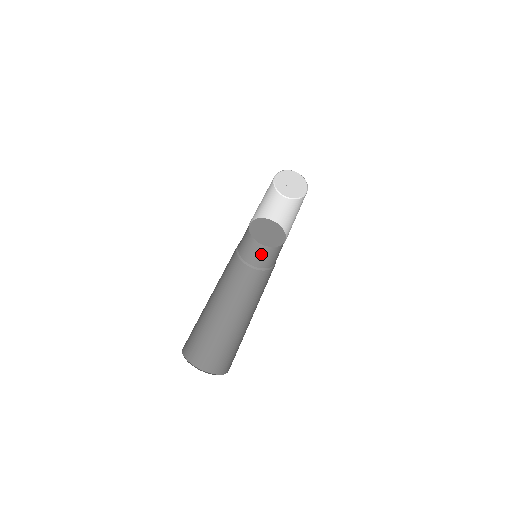
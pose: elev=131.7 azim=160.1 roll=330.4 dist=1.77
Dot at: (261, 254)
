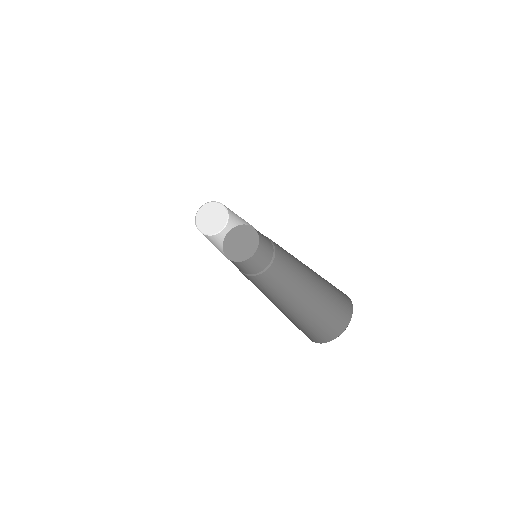
Dot at: (233, 263)
